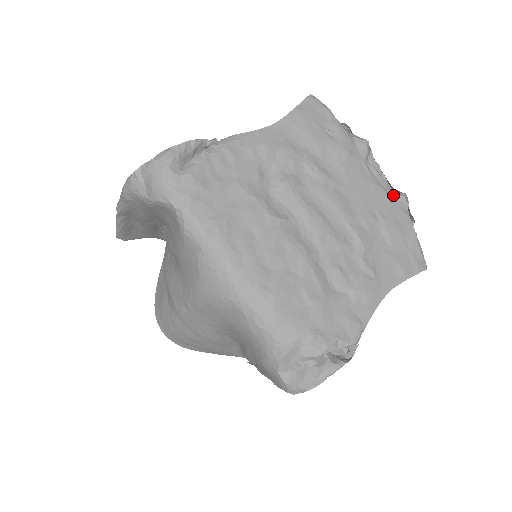
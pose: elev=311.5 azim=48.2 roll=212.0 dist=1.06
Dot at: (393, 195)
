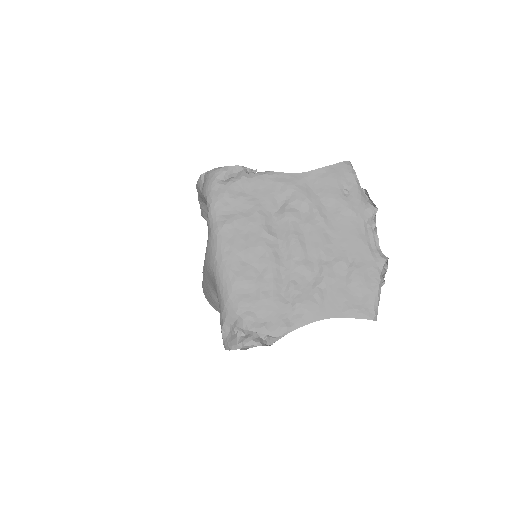
Dot at: (376, 255)
